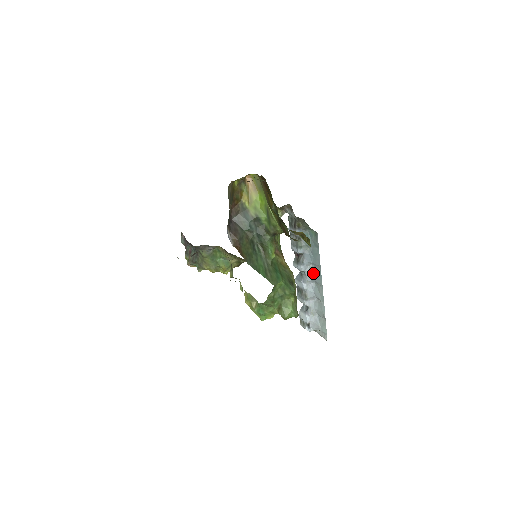
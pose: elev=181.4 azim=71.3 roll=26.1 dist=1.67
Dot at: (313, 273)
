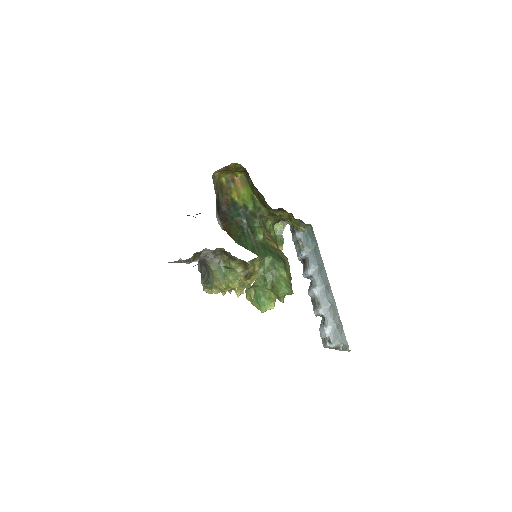
Dot at: (320, 274)
